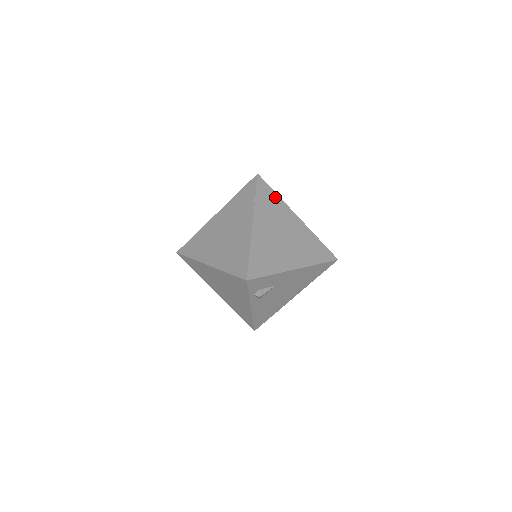
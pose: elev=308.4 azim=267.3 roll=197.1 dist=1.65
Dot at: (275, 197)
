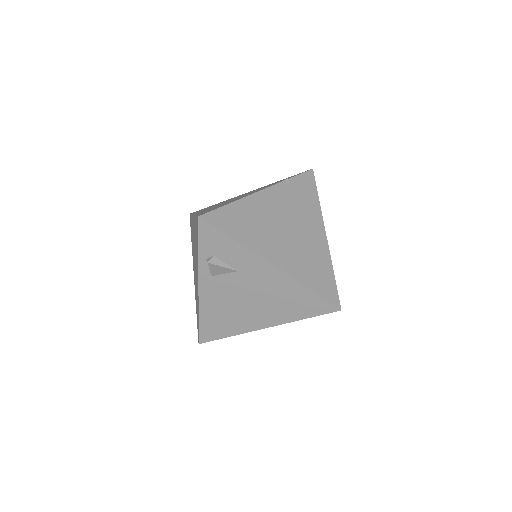
Dot at: (314, 198)
